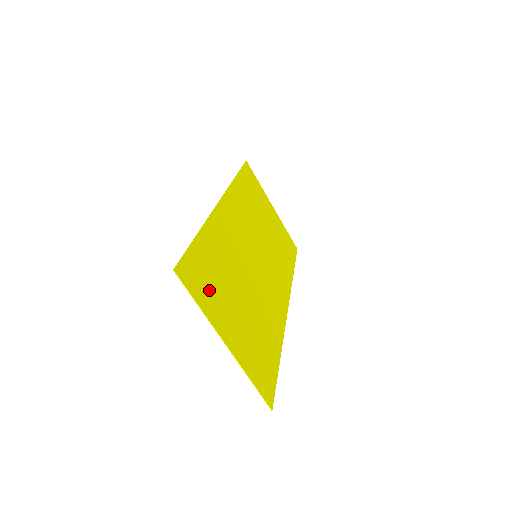
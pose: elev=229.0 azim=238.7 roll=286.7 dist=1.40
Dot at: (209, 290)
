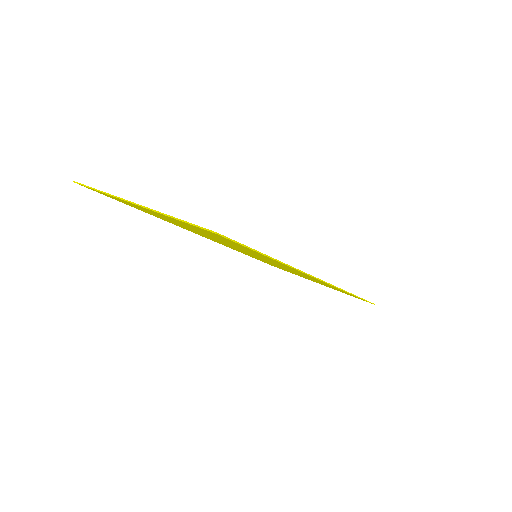
Dot at: occluded
